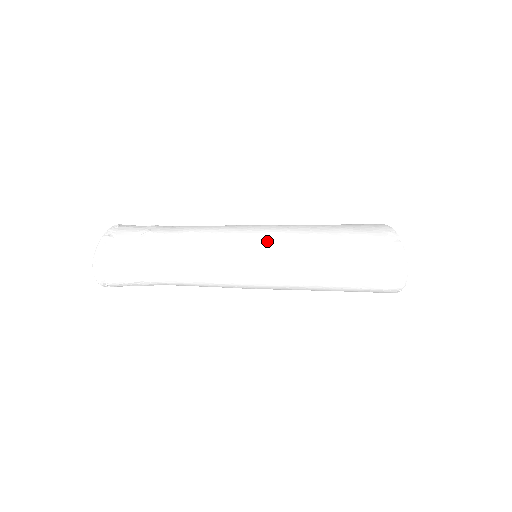
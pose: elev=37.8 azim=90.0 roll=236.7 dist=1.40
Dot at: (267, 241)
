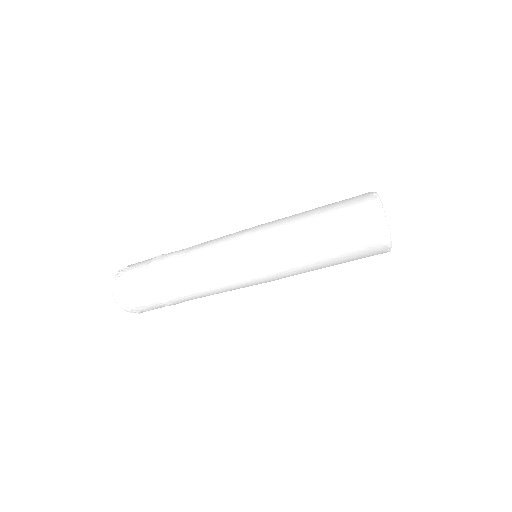
Dot at: (253, 230)
